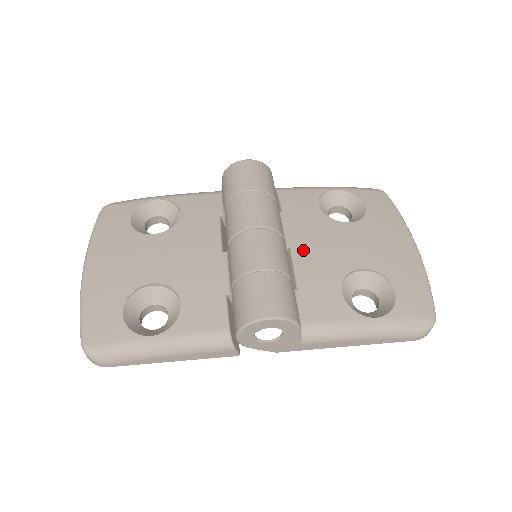
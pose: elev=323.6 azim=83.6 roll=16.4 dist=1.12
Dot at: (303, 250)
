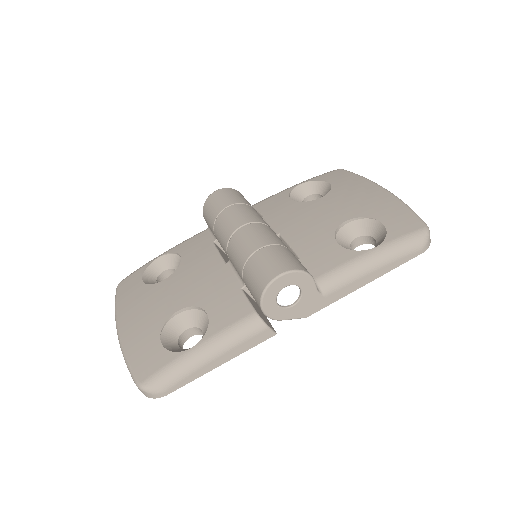
Dot at: (291, 231)
